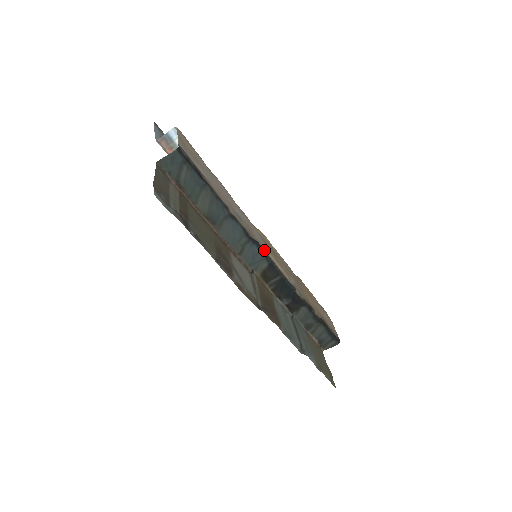
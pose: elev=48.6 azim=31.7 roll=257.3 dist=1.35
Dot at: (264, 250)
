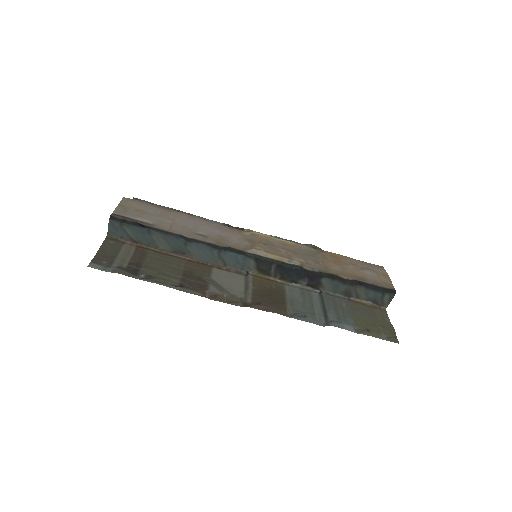
Dot at: (243, 250)
